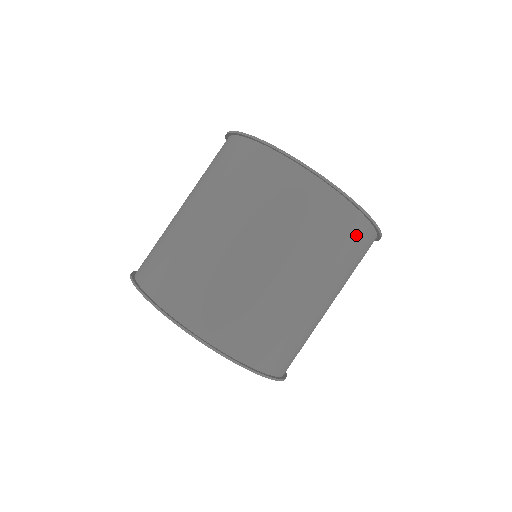
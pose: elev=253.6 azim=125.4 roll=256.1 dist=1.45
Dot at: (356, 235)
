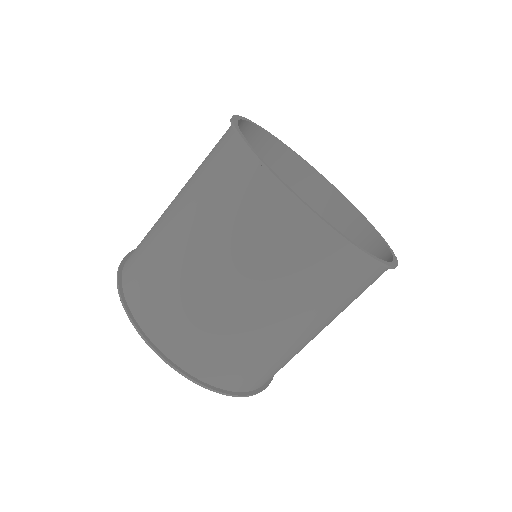
Dot at: (357, 276)
